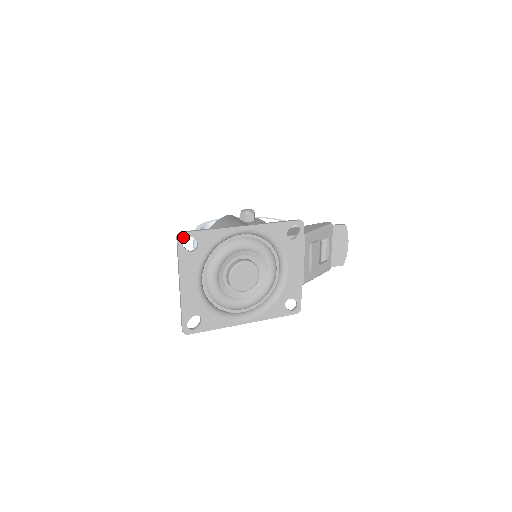
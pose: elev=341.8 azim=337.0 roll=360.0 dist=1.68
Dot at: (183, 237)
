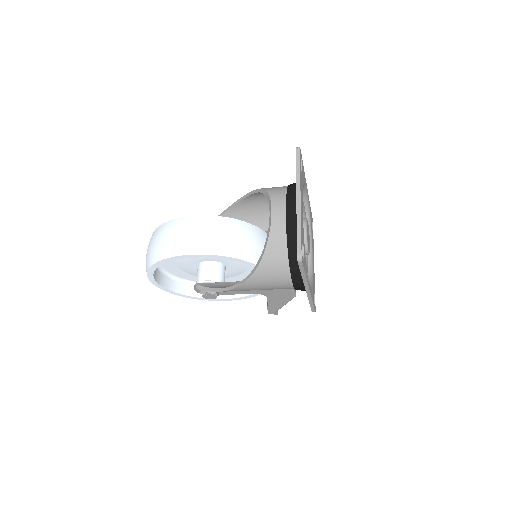
Dot at: (300, 153)
